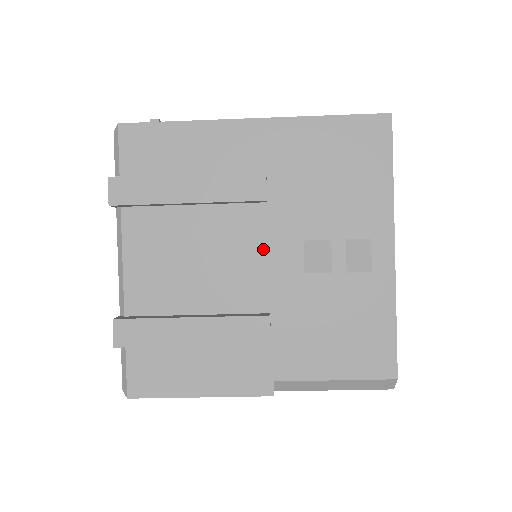
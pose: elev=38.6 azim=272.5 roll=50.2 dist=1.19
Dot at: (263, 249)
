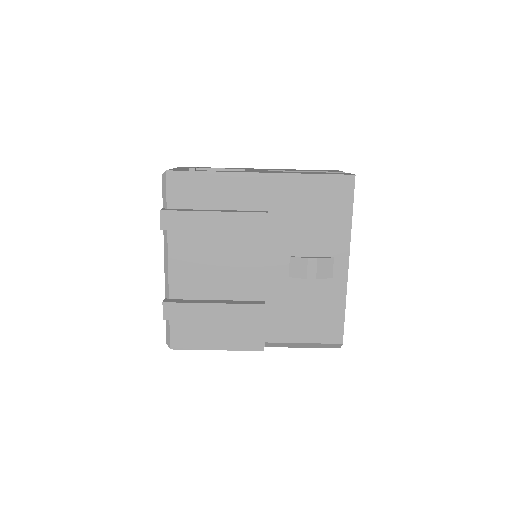
Dot at: (263, 260)
